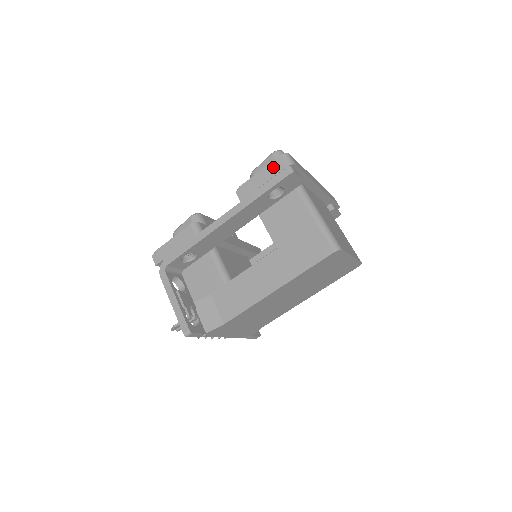
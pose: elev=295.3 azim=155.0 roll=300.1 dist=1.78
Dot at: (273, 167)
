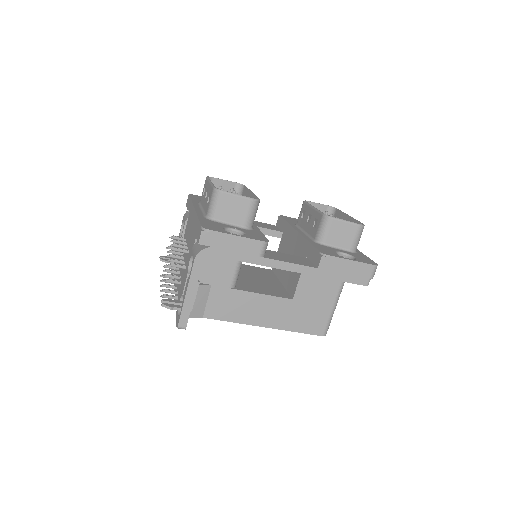
Dot at: (362, 268)
